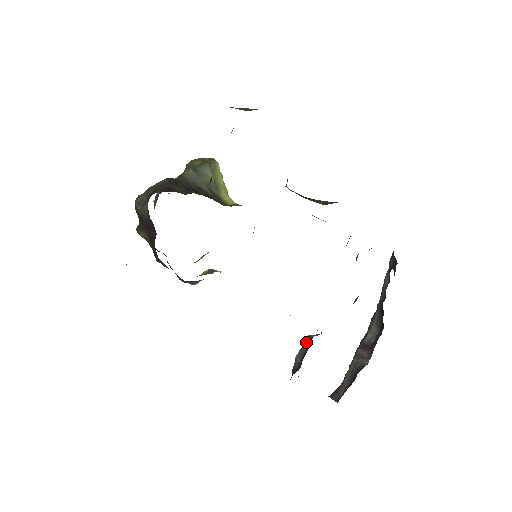
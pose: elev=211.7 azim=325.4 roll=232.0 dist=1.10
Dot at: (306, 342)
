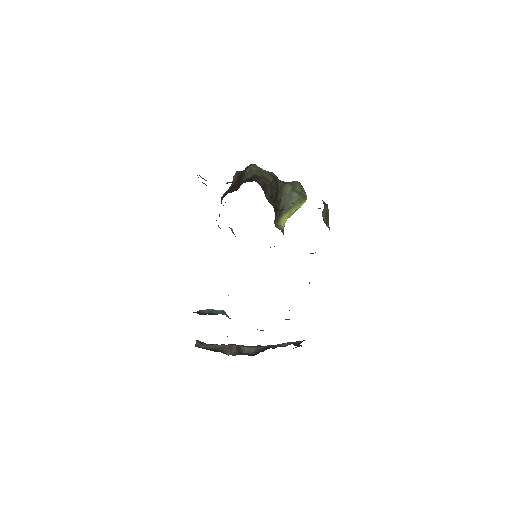
Dot at: (219, 311)
